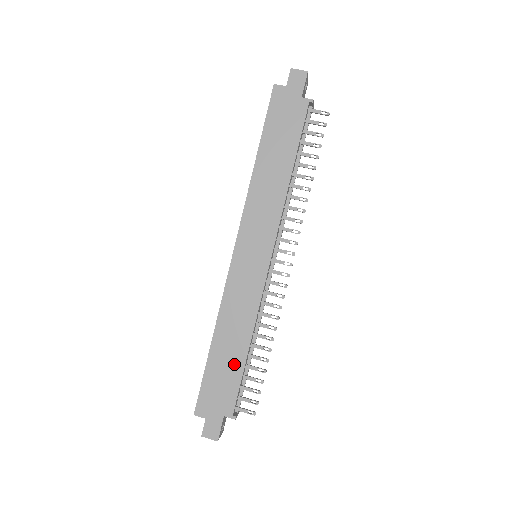
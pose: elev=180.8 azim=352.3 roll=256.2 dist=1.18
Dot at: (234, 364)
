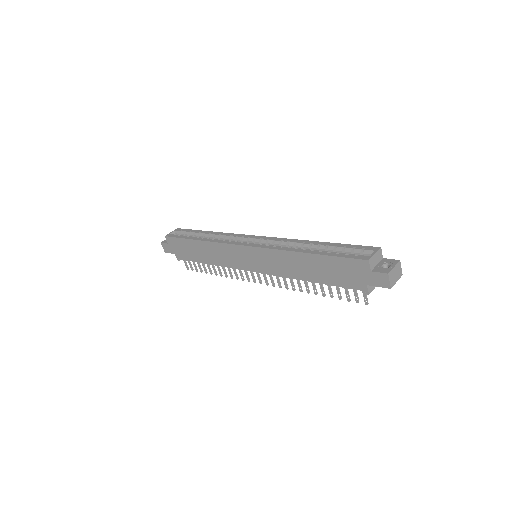
Dot at: (196, 256)
